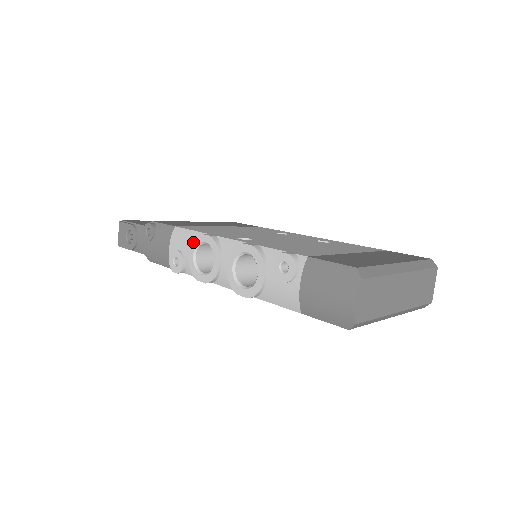
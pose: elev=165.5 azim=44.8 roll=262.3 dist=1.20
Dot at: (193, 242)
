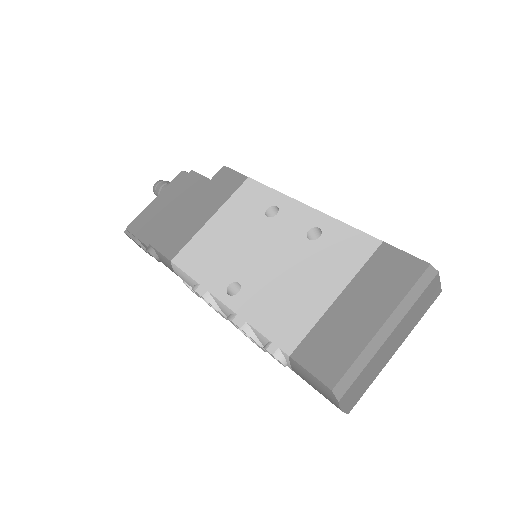
Dot at: (193, 290)
